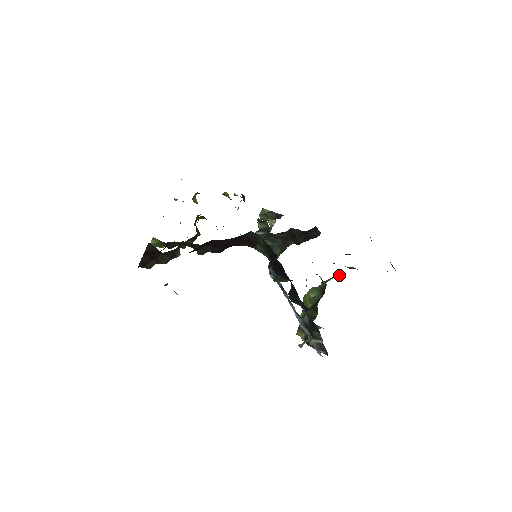
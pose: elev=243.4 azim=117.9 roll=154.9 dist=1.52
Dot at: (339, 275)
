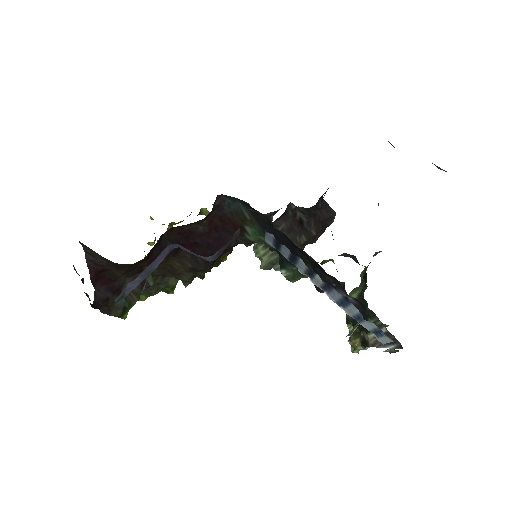
Dot at: (379, 251)
